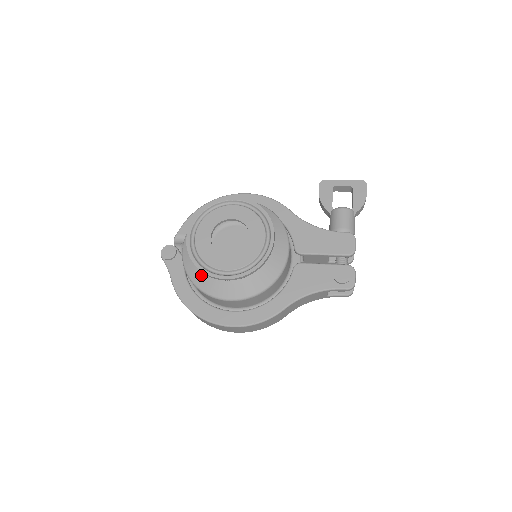
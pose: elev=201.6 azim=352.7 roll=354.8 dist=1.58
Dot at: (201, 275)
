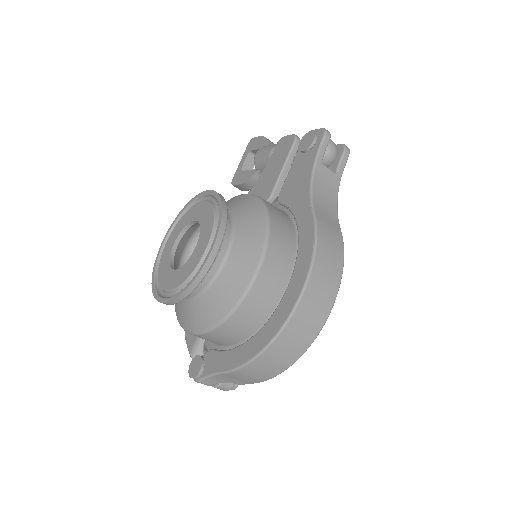
Dot at: (213, 304)
